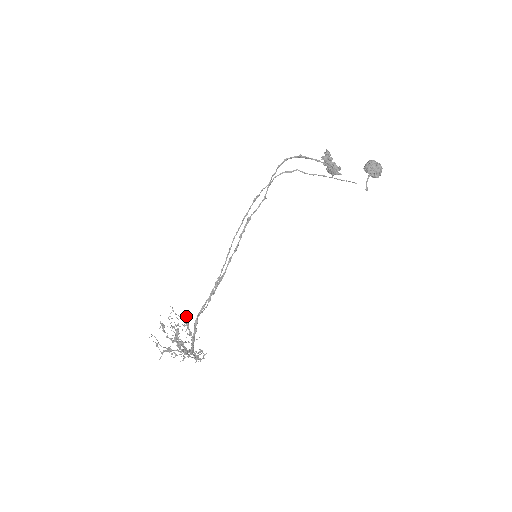
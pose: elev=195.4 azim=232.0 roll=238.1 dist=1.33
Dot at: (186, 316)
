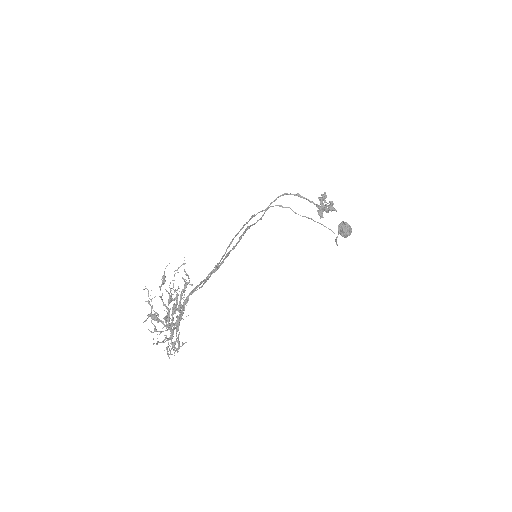
Dot at: (189, 280)
